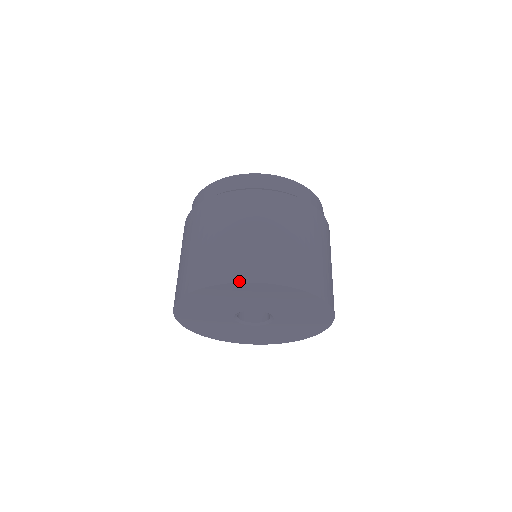
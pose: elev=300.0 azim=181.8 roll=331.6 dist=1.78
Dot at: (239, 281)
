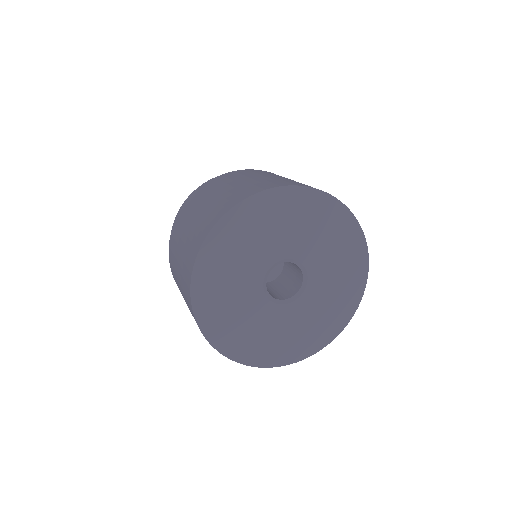
Dot at: (306, 186)
